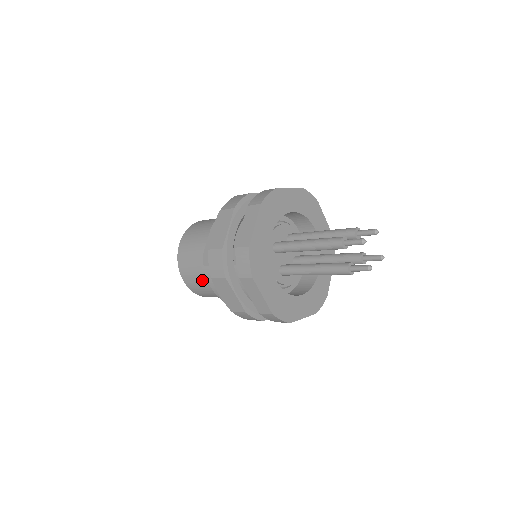
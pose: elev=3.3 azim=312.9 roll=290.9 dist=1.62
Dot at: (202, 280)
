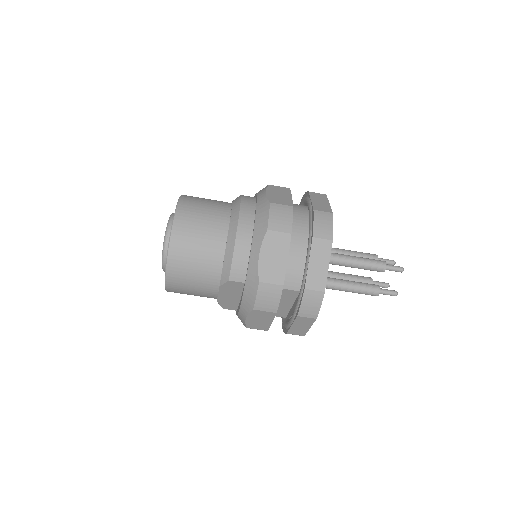
Dot at: (217, 203)
